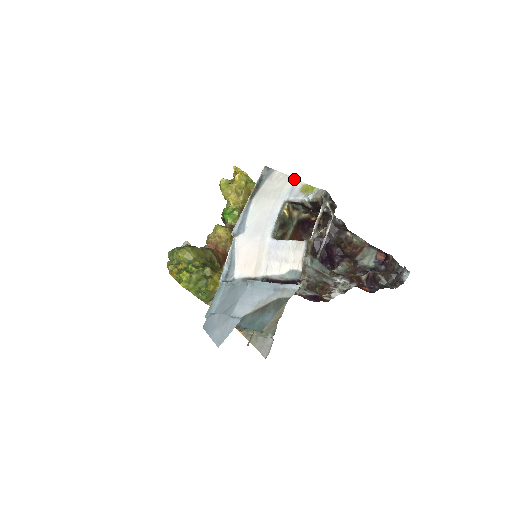
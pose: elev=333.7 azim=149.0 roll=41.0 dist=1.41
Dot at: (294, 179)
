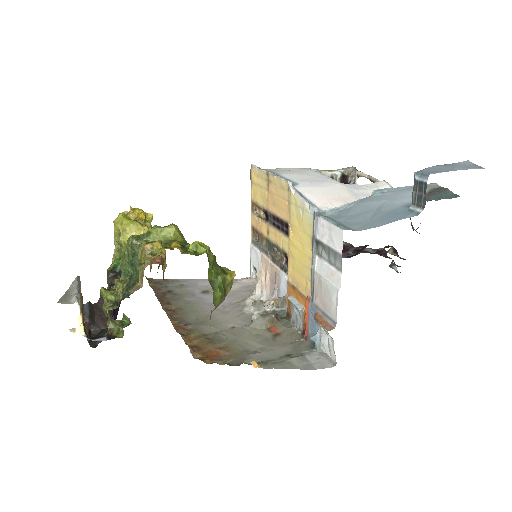
Dot at: (303, 168)
